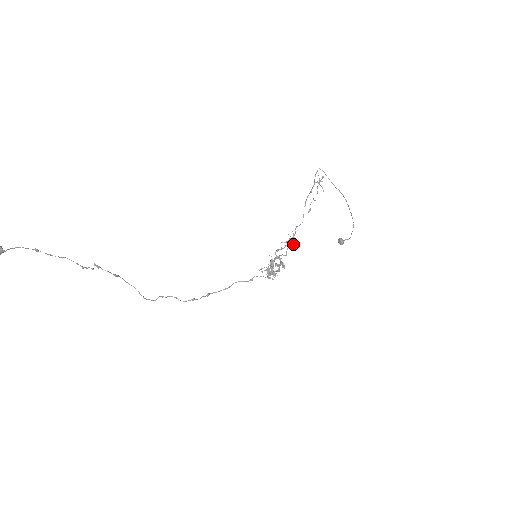
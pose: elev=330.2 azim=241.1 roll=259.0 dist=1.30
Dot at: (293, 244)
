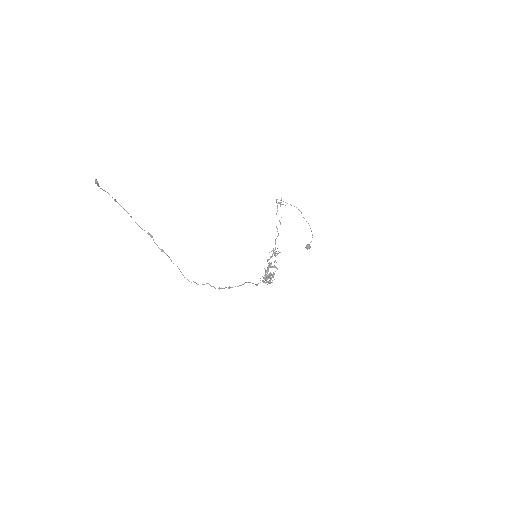
Dot at: occluded
